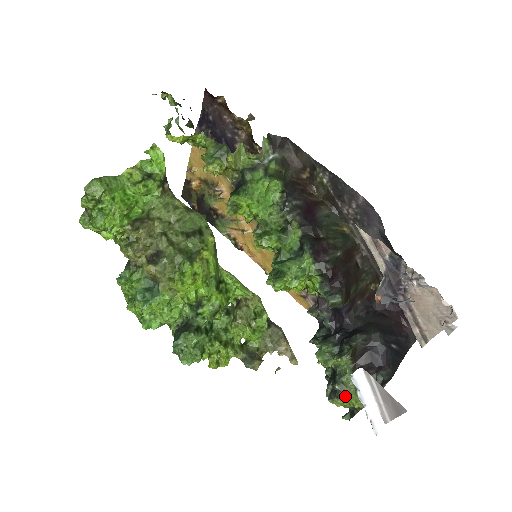
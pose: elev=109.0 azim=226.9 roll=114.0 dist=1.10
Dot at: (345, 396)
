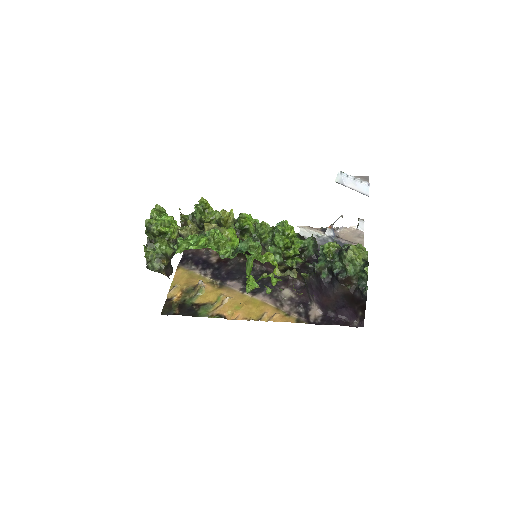
Dot at: occluded
